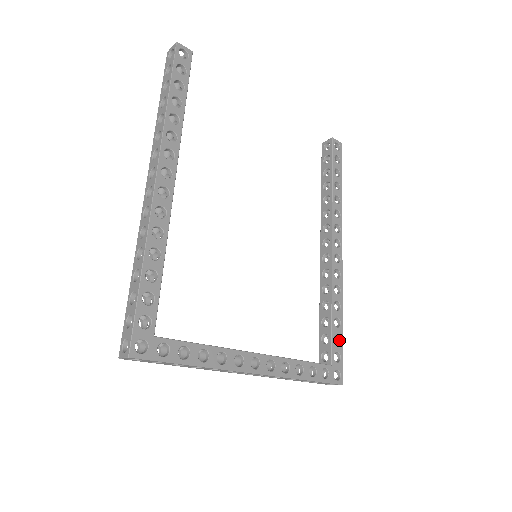
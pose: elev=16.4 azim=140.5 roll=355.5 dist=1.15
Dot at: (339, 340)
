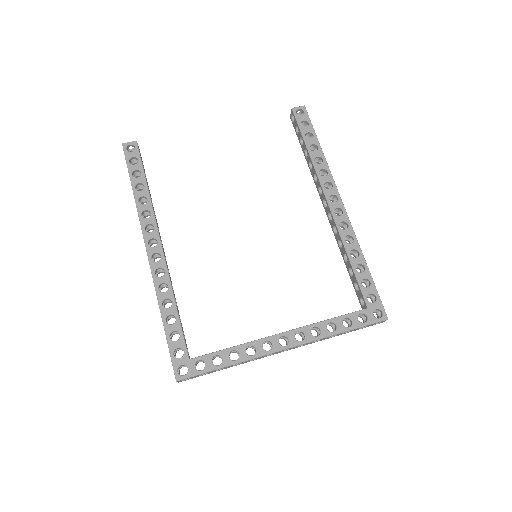
Dot at: (369, 282)
